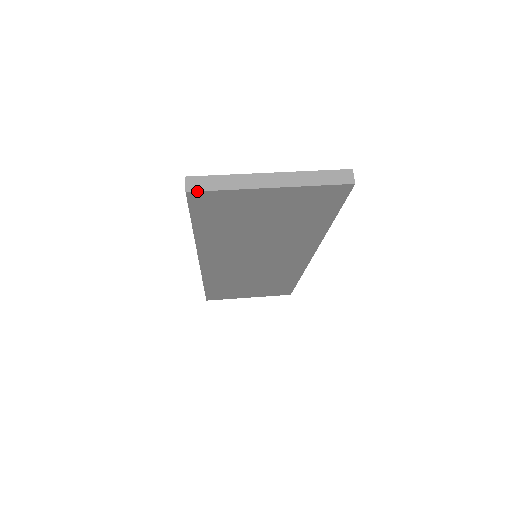
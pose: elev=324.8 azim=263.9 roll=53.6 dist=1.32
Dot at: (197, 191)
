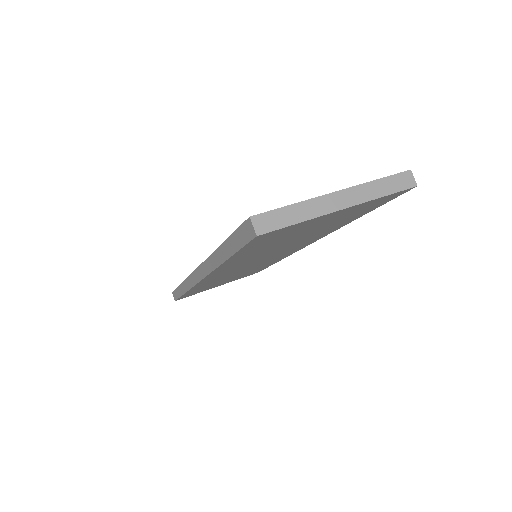
Dot at: (269, 232)
